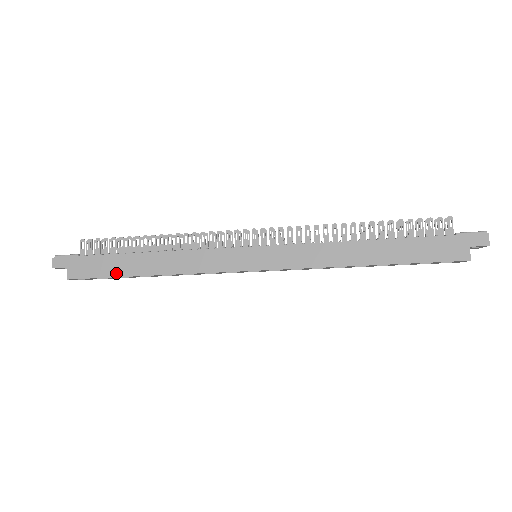
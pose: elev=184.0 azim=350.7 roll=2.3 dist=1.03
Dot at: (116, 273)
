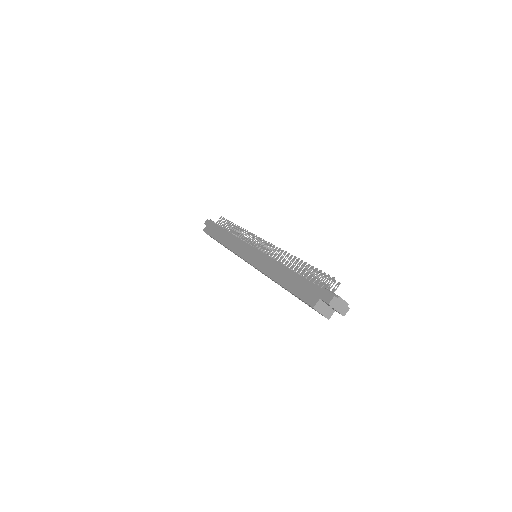
Dot at: (213, 235)
